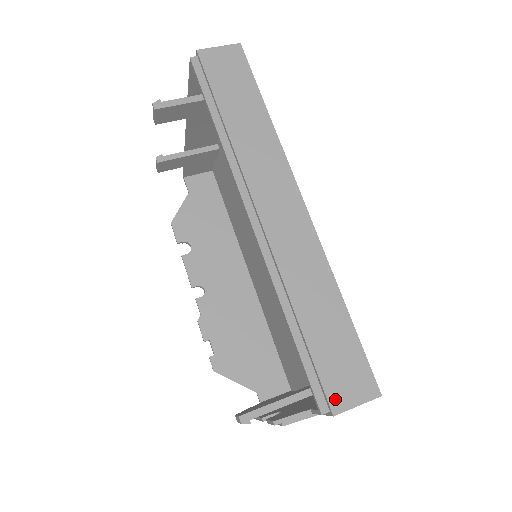
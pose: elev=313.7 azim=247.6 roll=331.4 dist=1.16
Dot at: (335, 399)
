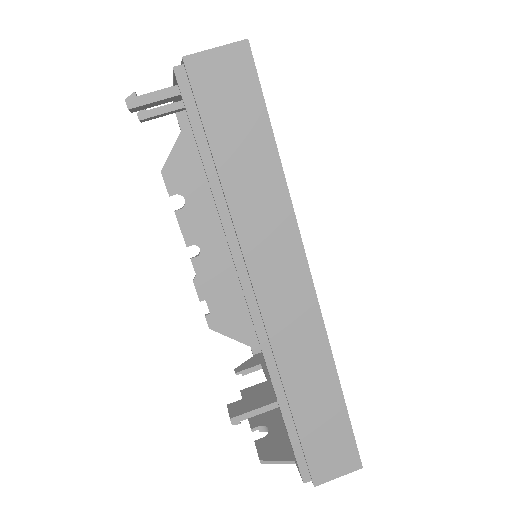
Dot at: (318, 474)
